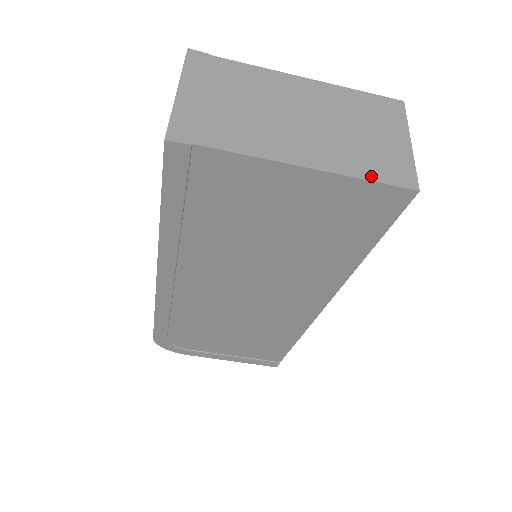
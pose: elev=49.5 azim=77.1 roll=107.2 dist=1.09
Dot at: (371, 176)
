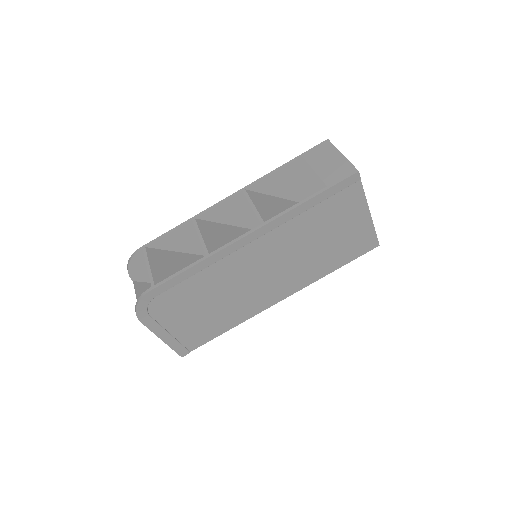
Dot at: (375, 231)
